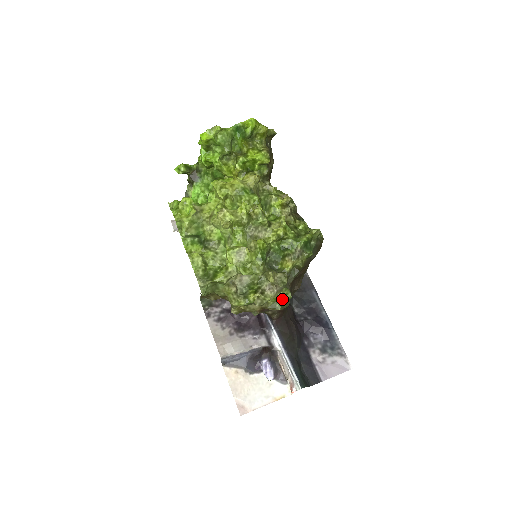
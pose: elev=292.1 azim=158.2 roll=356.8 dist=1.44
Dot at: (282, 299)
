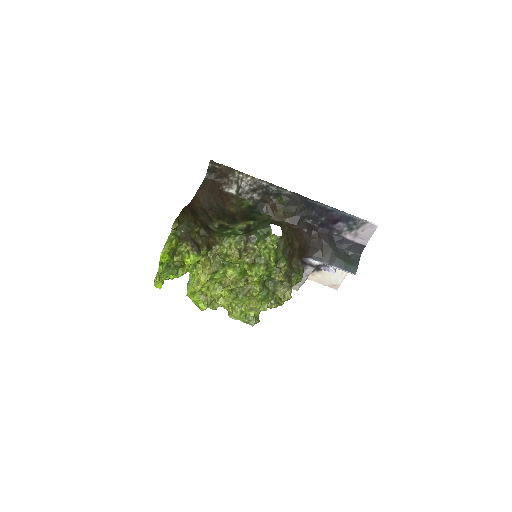
Dot at: (297, 280)
